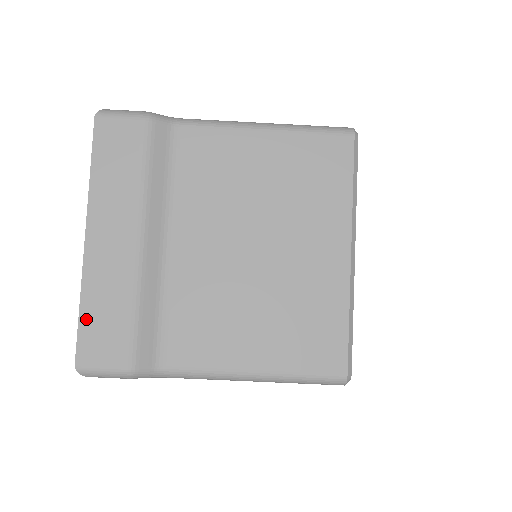
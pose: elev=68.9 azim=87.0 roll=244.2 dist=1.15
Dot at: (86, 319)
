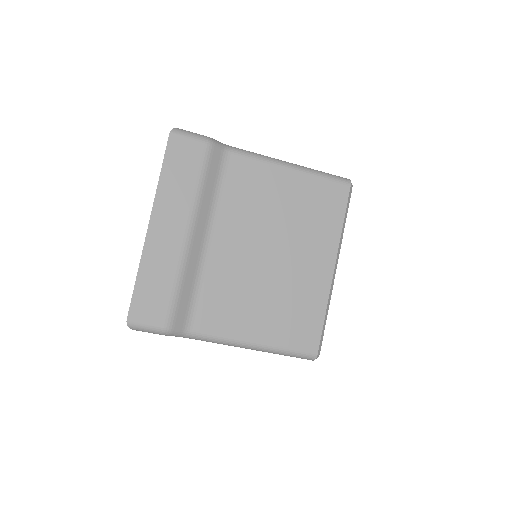
Dot at: (140, 286)
